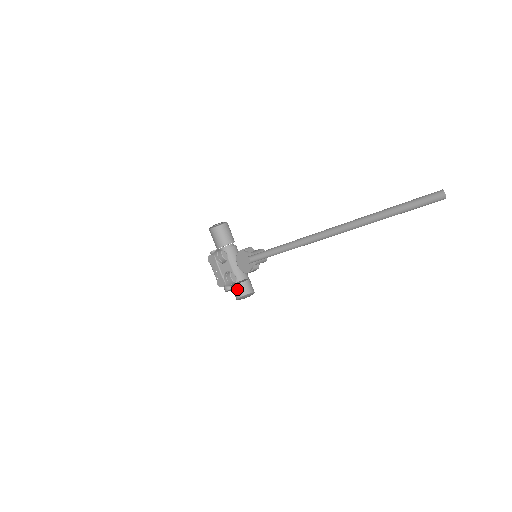
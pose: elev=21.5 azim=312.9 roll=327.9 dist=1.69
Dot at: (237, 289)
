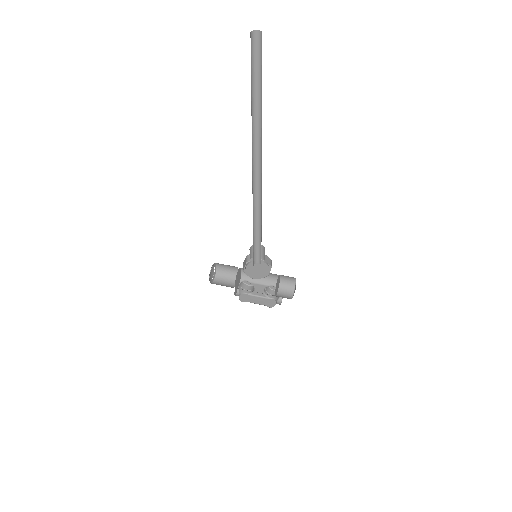
Dot at: (284, 292)
